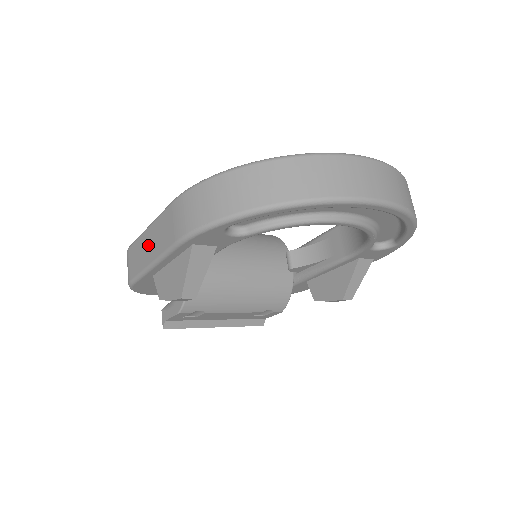
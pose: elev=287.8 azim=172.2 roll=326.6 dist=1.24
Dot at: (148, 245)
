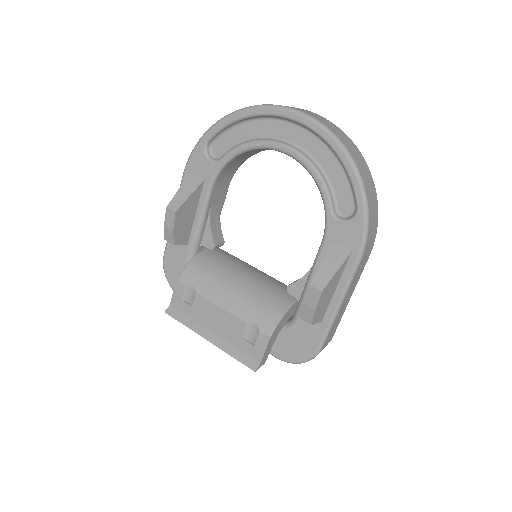
Dot at: occluded
